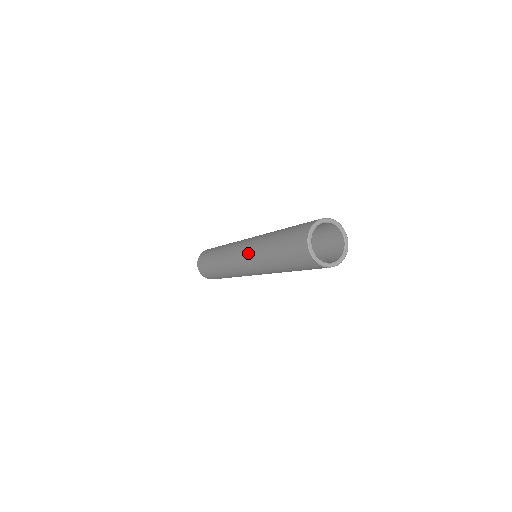
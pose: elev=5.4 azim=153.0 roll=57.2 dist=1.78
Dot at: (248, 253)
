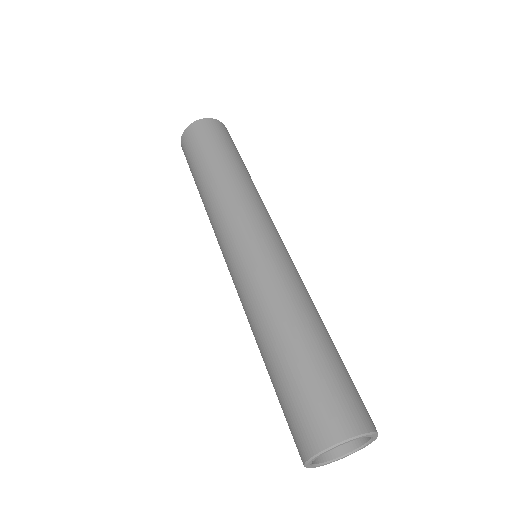
Dot at: (252, 272)
